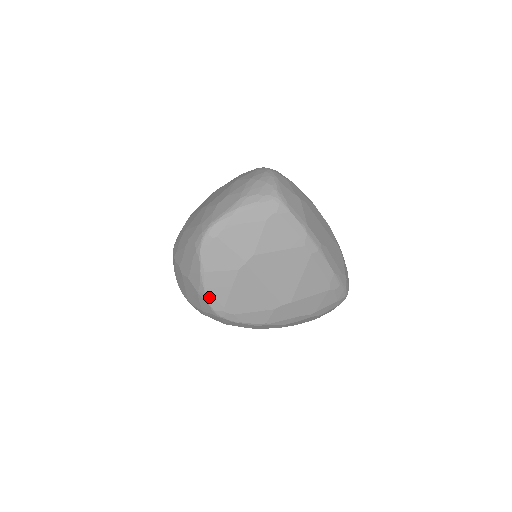
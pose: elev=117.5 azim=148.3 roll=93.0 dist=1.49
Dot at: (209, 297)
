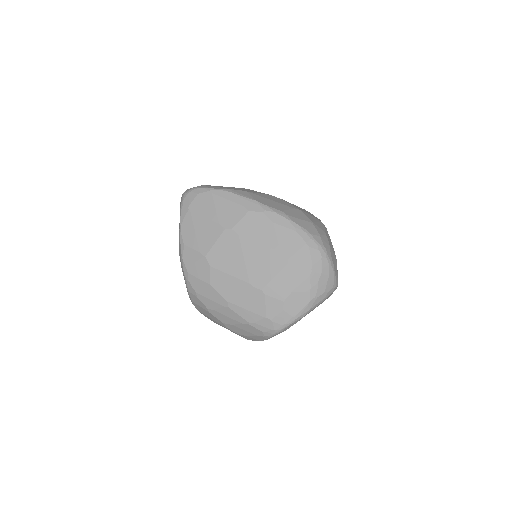
Dot at: occluded
